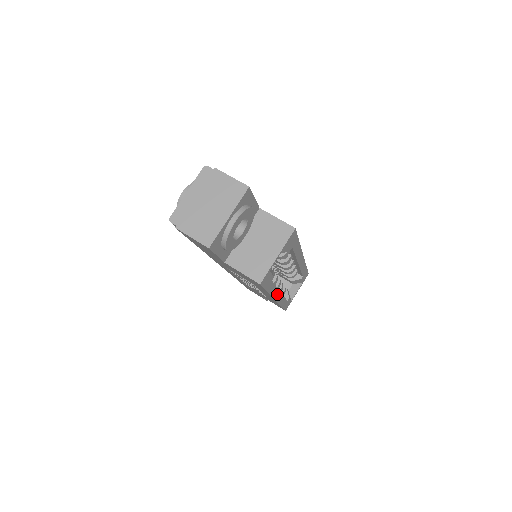
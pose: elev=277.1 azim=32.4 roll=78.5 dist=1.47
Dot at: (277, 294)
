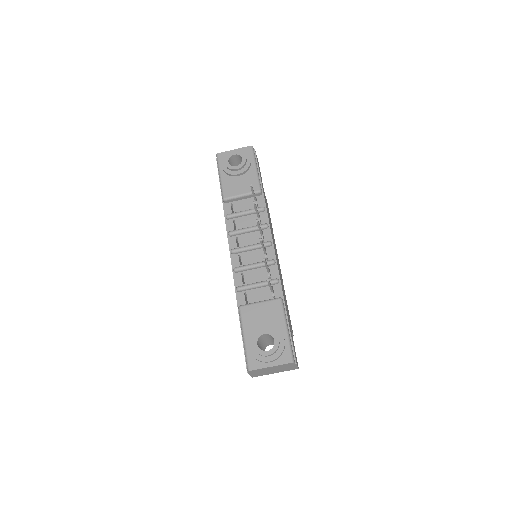
Dot at: occluded
